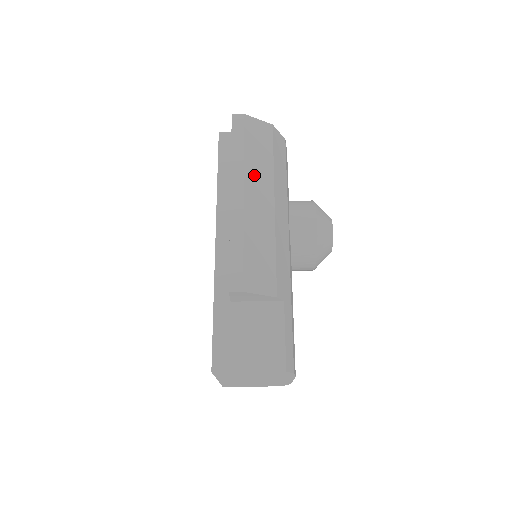
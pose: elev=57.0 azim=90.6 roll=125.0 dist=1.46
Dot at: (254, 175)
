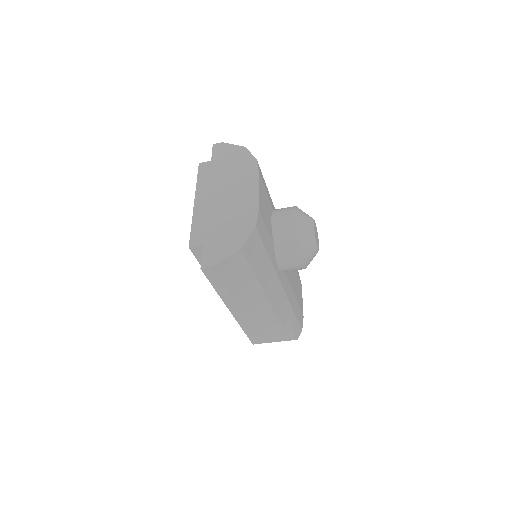
Dot at: (242, 295)
